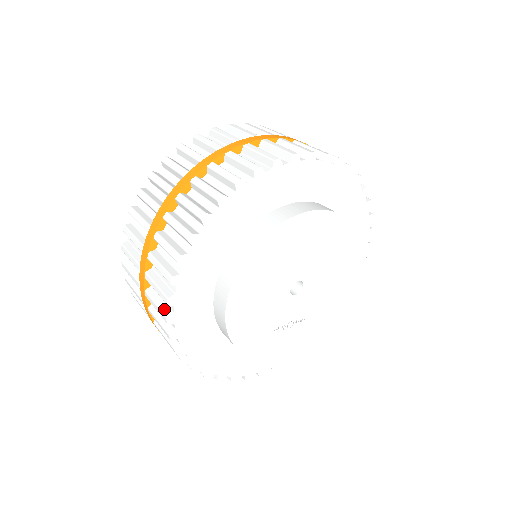
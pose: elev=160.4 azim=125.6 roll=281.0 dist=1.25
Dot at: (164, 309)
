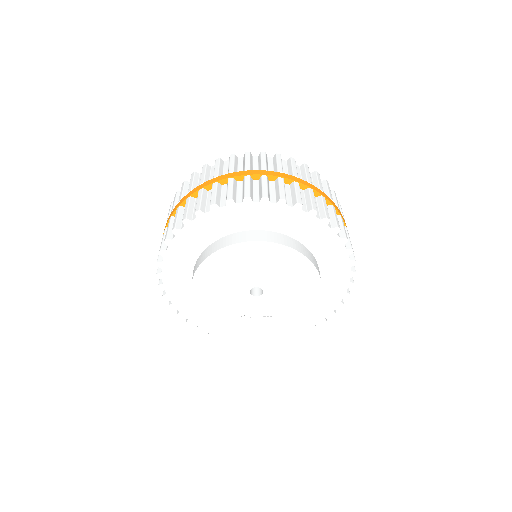
Dot at: (161, 279)
